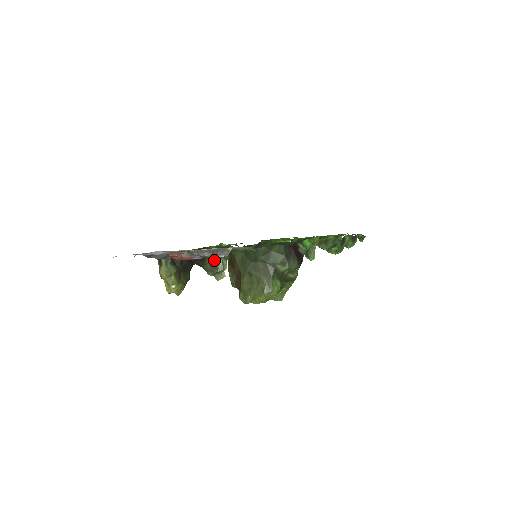
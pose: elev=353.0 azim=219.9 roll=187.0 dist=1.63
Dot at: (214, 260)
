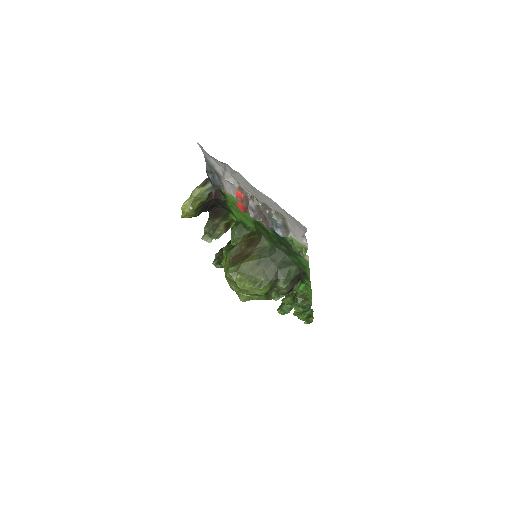
Dot at: (220, 225)
